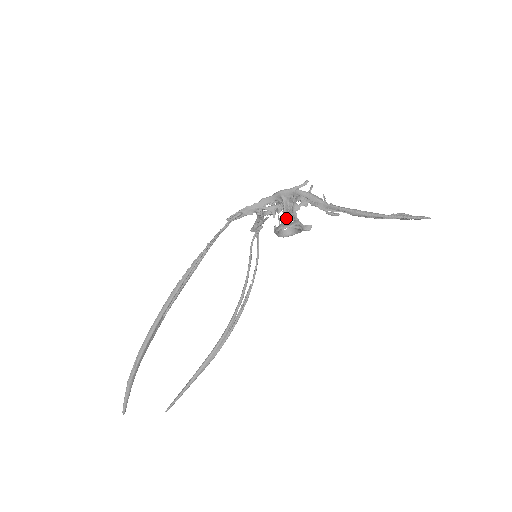
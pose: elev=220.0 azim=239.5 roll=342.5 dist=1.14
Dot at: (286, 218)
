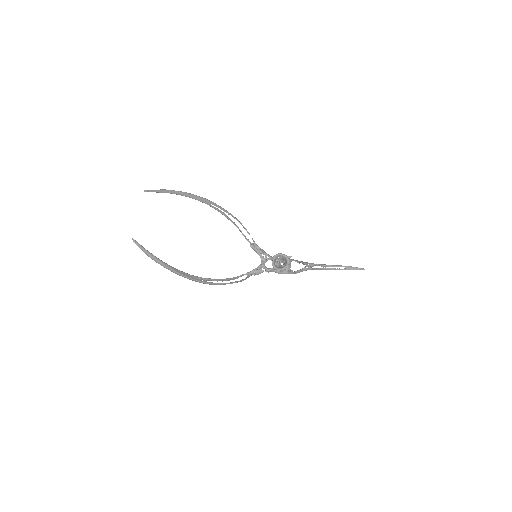
Dot at: (282, 259)
